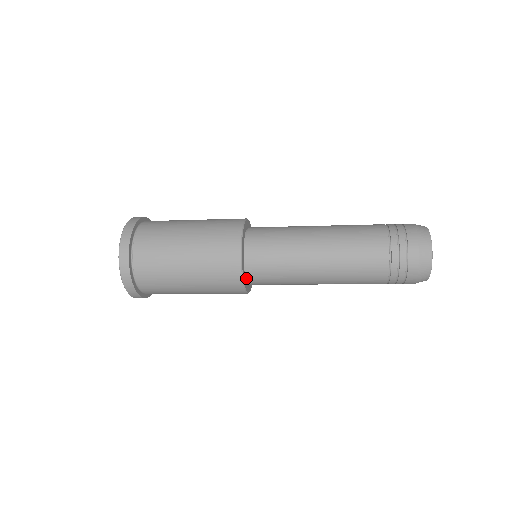
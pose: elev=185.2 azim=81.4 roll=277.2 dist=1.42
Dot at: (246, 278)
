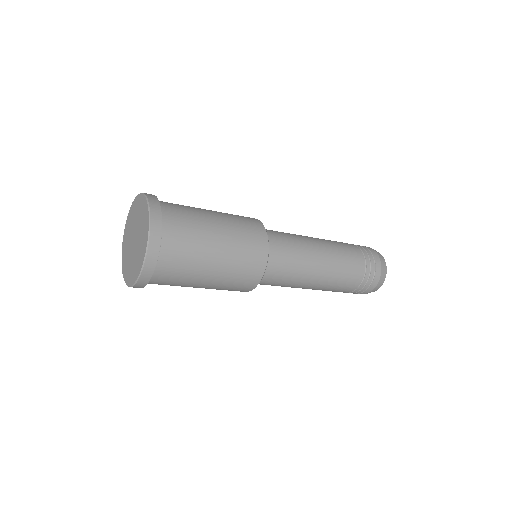
Dot at: occluded
